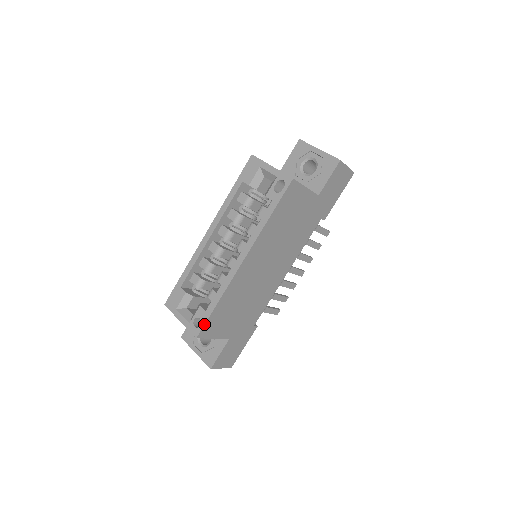
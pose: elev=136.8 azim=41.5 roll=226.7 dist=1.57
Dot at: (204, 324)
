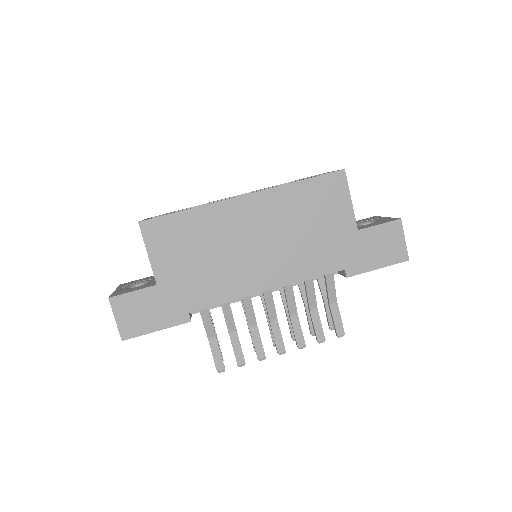
Dot at: occluded
